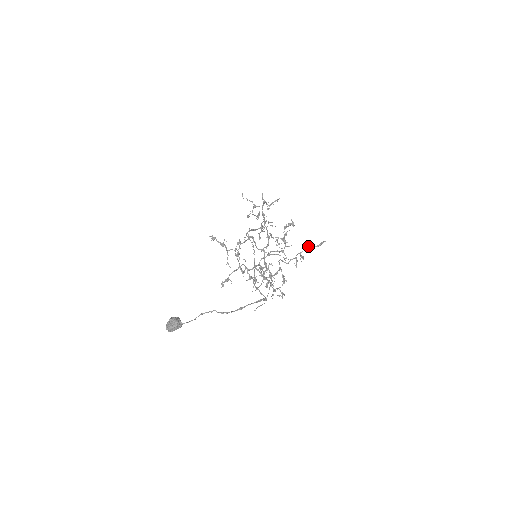
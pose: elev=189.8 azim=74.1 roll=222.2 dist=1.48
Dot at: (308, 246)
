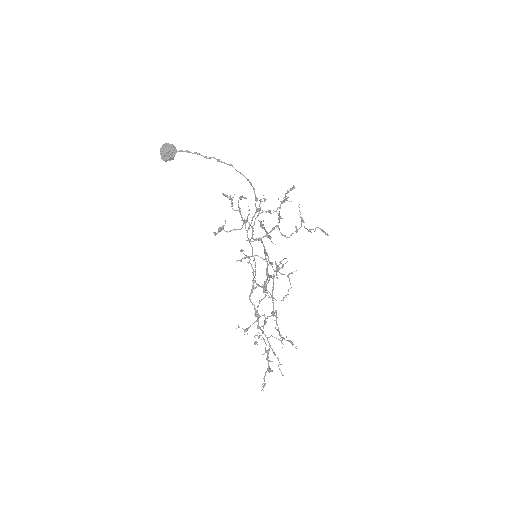
Dot at: (310, 231)
